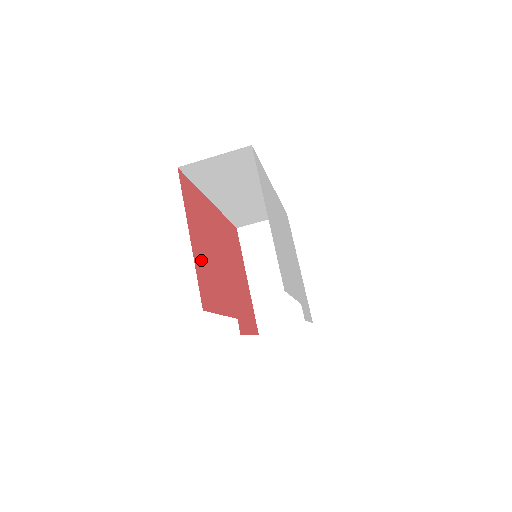
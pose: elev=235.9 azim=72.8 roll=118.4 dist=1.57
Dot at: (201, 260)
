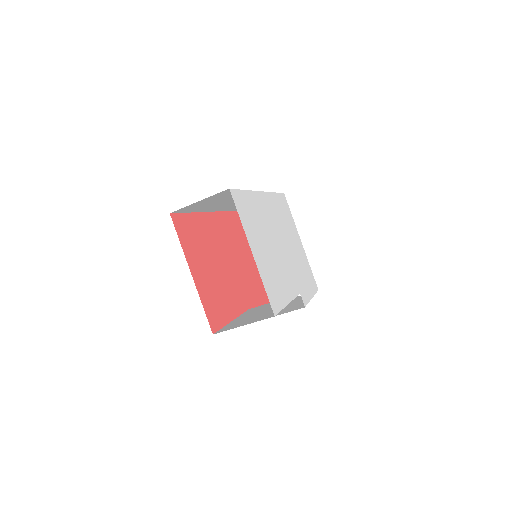
Dot at: (206, 286)
